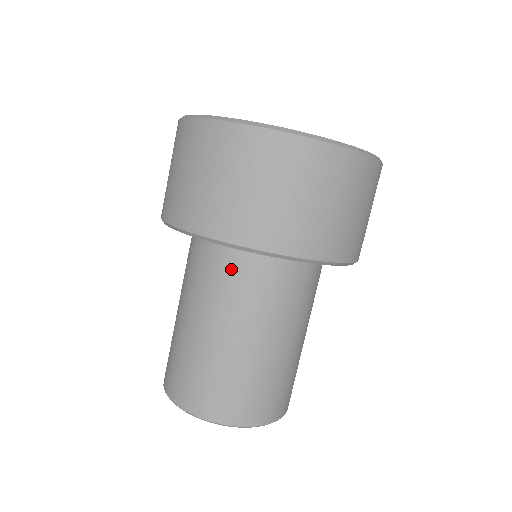
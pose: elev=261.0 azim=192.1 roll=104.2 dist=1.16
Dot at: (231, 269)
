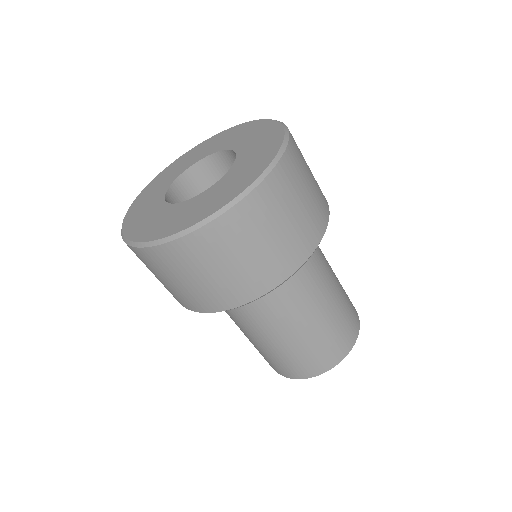
Dot at: occluded
